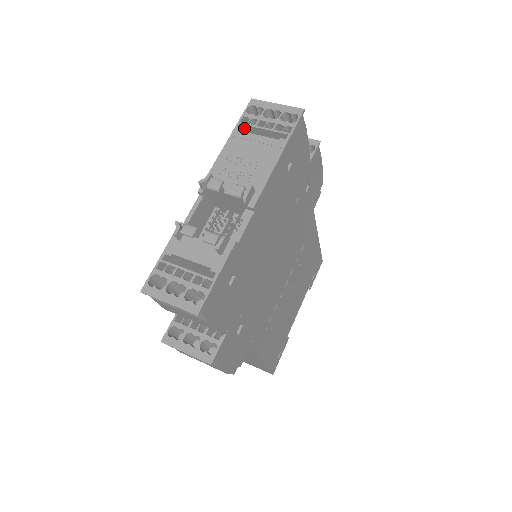
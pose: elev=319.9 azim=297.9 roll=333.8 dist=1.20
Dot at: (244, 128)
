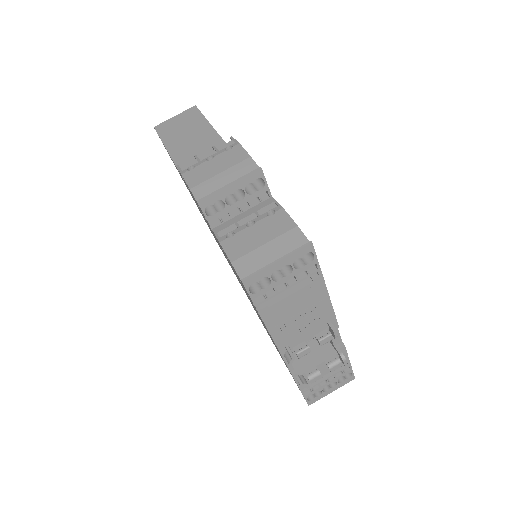
Dot at: (260, 299)
